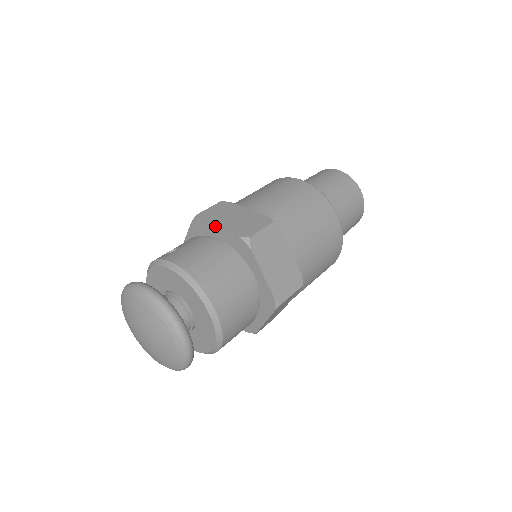
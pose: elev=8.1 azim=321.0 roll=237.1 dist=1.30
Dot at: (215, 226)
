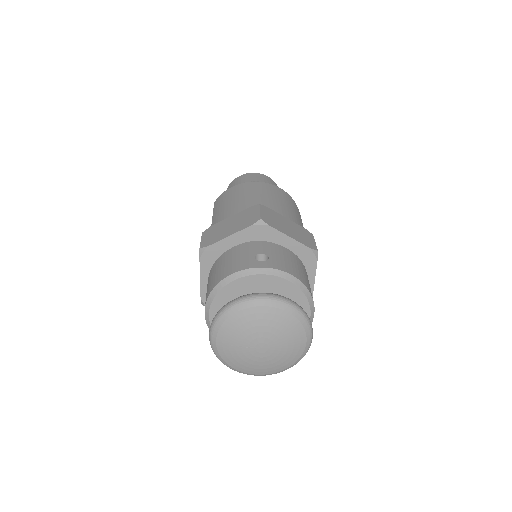
Dot at: (287, 235)
